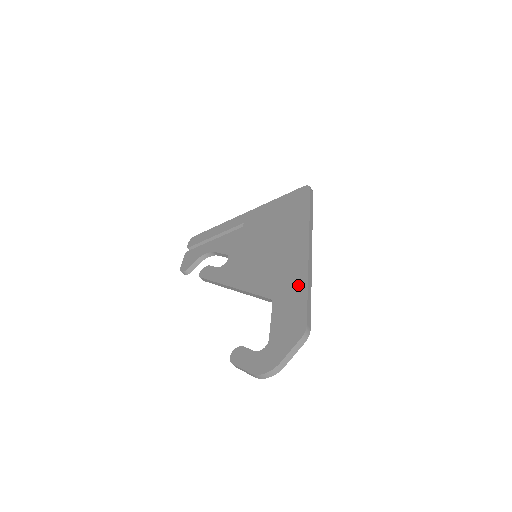
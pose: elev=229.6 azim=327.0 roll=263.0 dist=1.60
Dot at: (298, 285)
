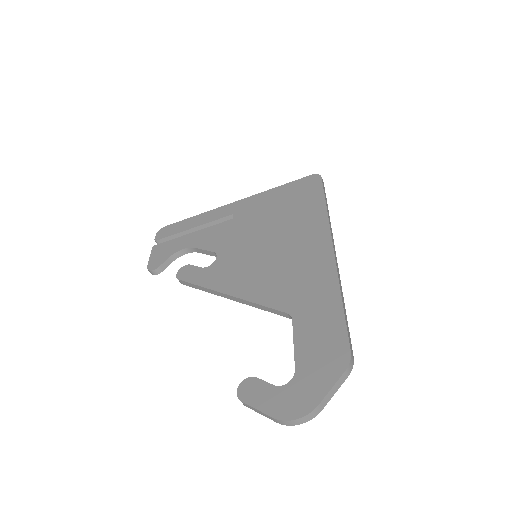
Dot at: (327, 297)
